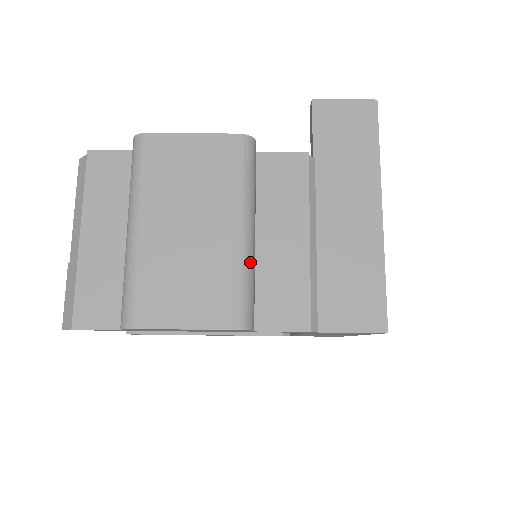
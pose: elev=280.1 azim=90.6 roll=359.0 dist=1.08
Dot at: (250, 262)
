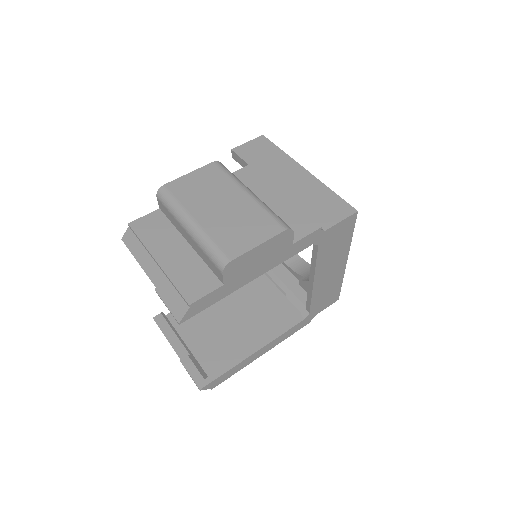
Dot at: (265, 205)
